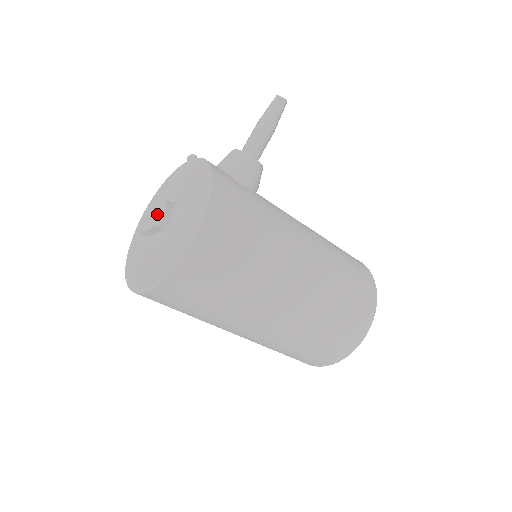
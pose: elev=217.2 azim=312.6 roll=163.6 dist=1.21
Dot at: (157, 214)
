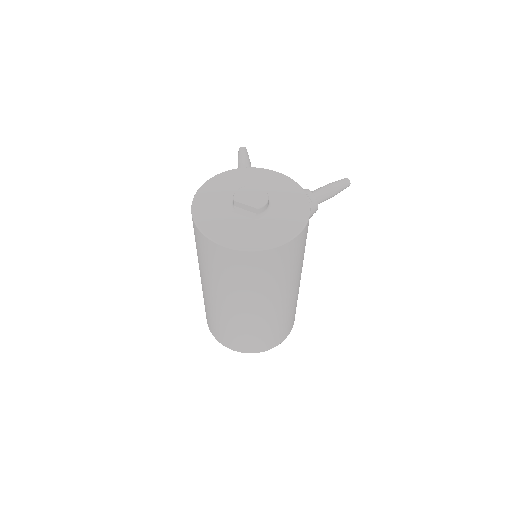
Dot at: (259, 200)
